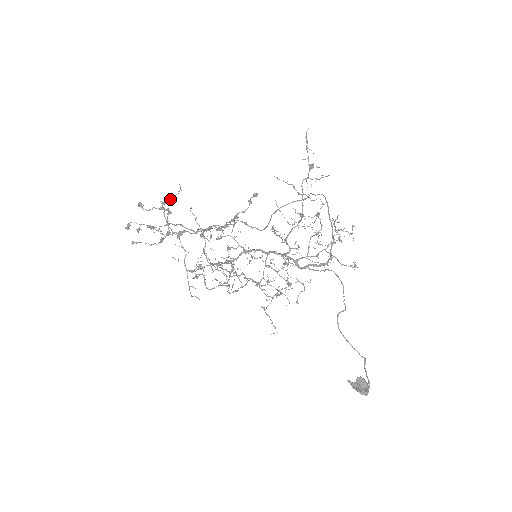
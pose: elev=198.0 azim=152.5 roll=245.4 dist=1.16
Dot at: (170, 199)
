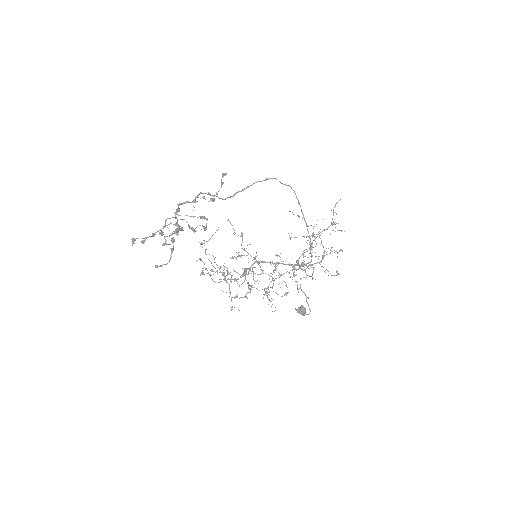
Dot at: (208, 240)
